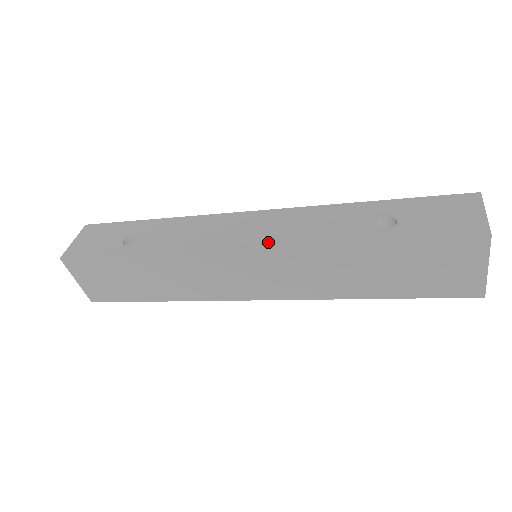
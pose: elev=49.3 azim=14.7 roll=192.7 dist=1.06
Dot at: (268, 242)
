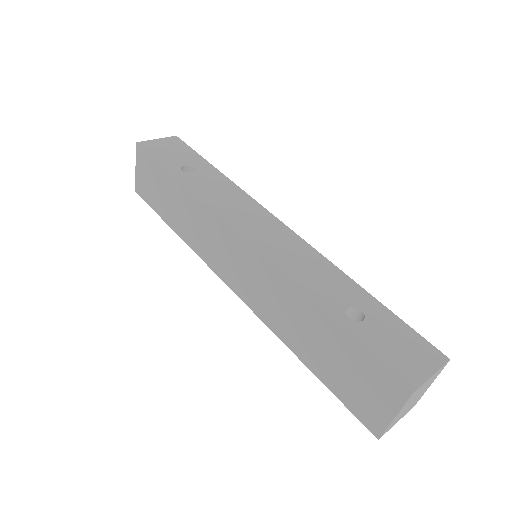
Dot at: (264, 250)
